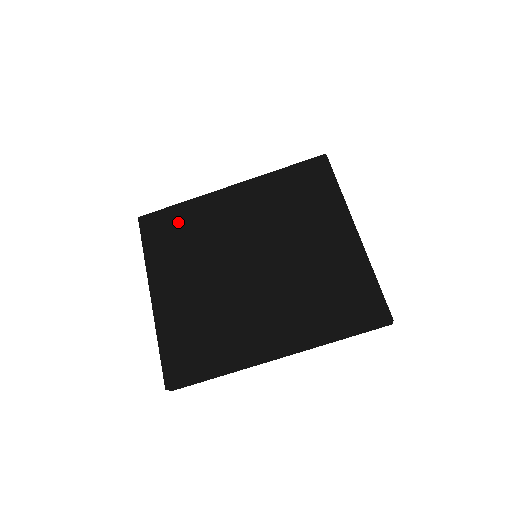
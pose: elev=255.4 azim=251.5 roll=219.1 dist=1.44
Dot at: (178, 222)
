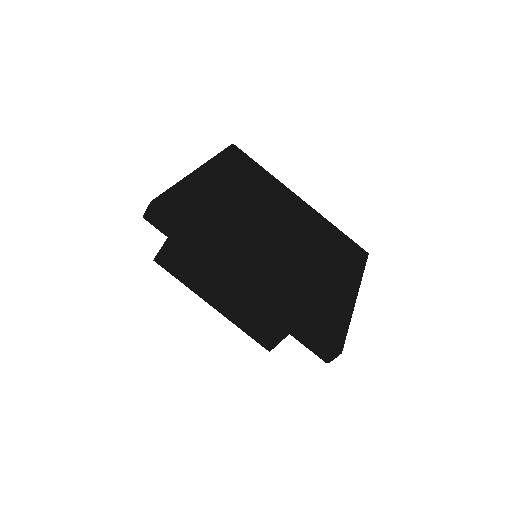
Dot at: (255, 171)
